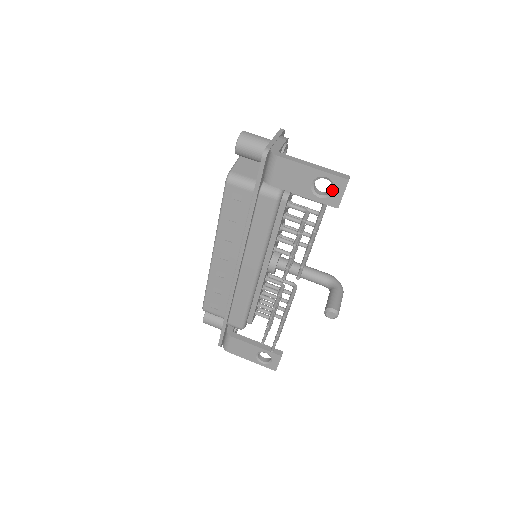
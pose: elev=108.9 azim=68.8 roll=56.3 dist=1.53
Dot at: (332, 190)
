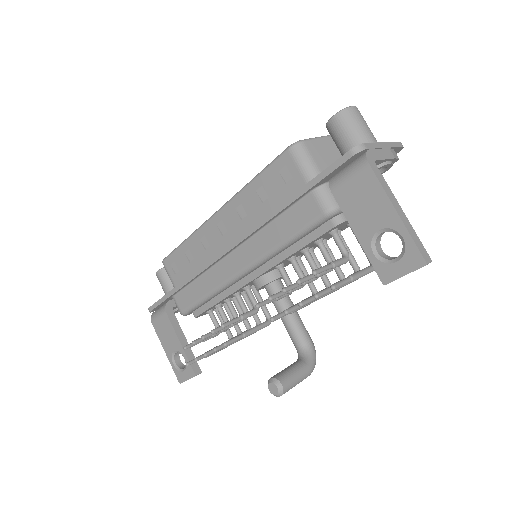
Dot at: (396, 259)
